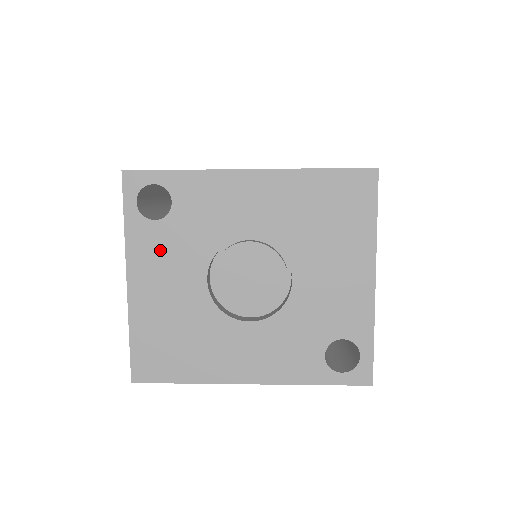
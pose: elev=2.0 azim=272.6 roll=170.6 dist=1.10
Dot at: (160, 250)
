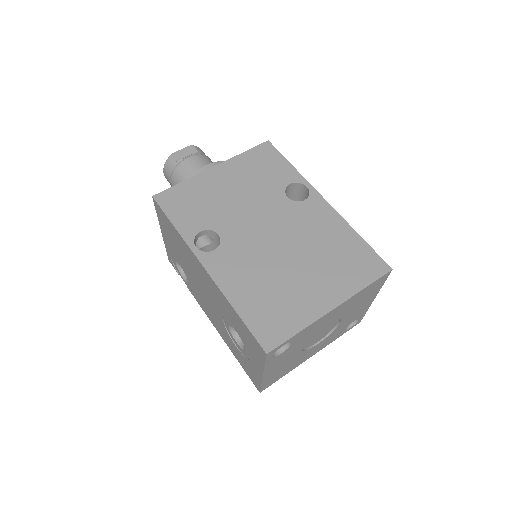
Dot at: (282, 358)
